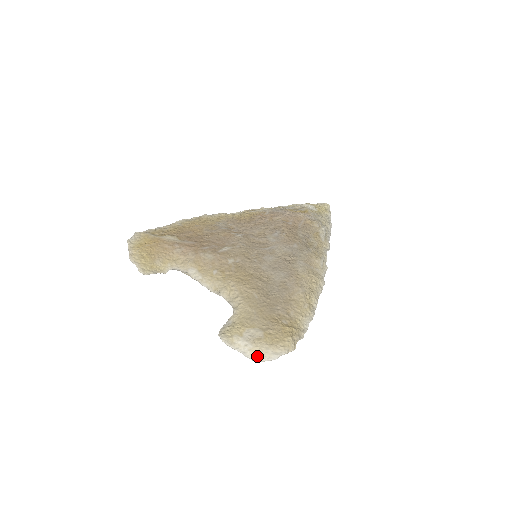
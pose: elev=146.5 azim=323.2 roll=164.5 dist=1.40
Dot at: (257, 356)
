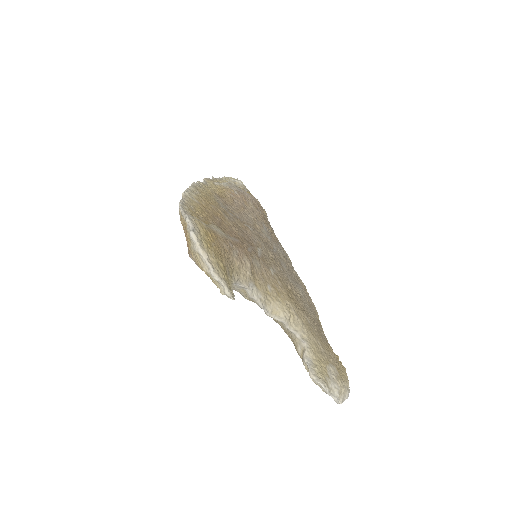
Dot at: (342, 398)
